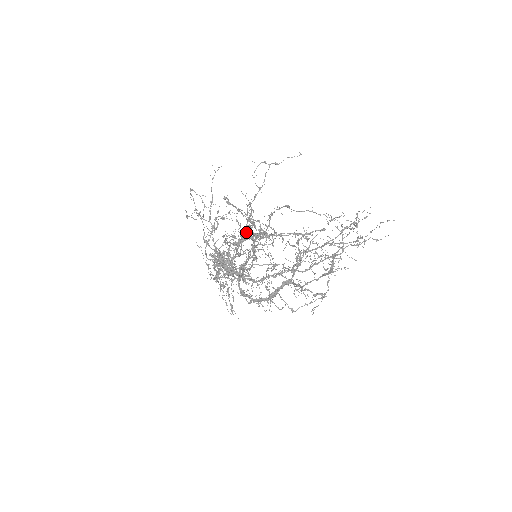
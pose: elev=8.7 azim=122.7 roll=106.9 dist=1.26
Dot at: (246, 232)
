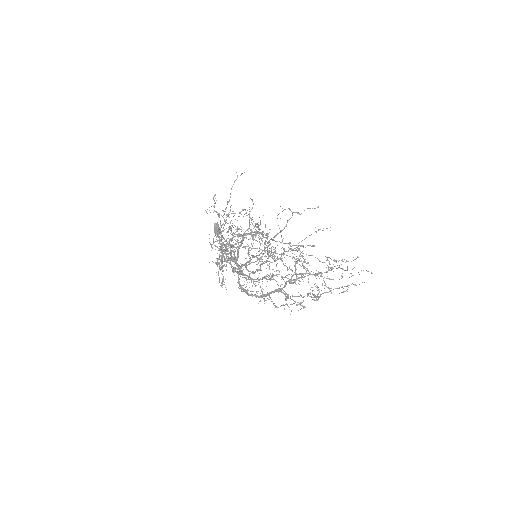
Dot at: (258, 251)
